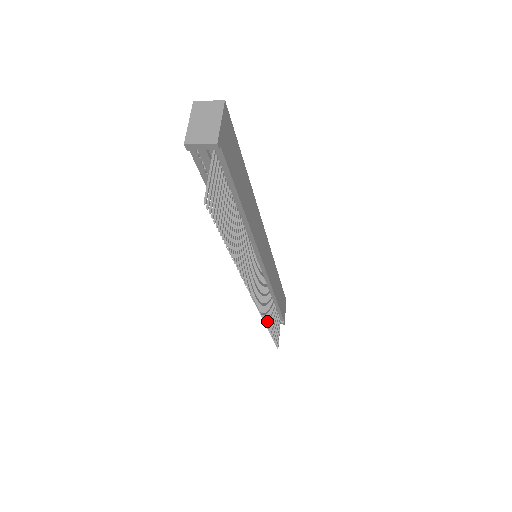
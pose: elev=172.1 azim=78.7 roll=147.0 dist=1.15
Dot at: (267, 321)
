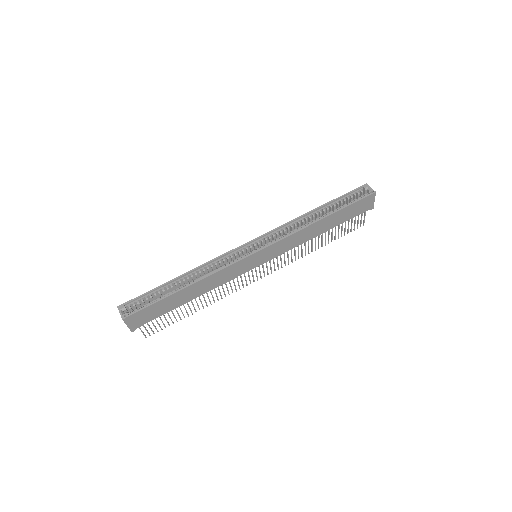
Dot at: (305, 253)
